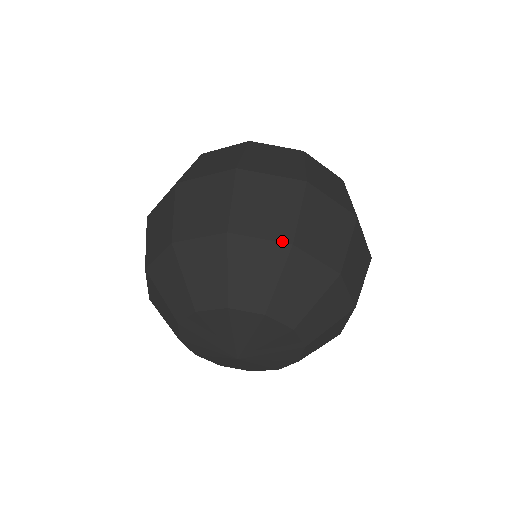
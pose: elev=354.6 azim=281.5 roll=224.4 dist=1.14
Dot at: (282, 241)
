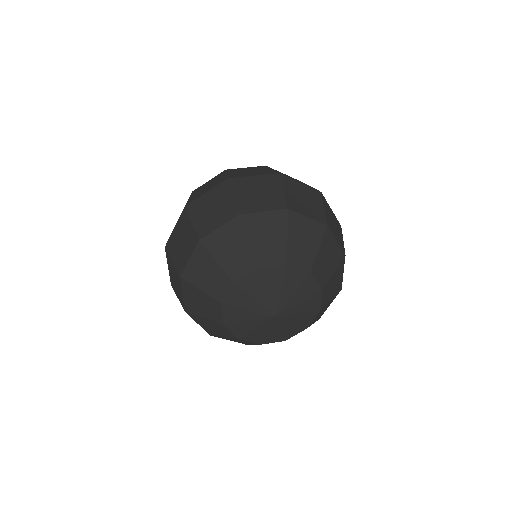
Dot at: (321, 222)
